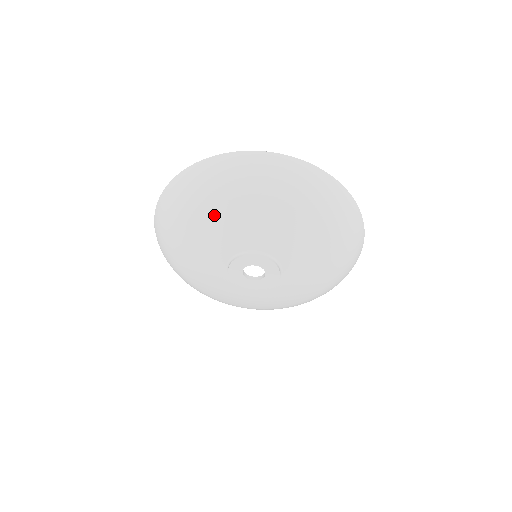
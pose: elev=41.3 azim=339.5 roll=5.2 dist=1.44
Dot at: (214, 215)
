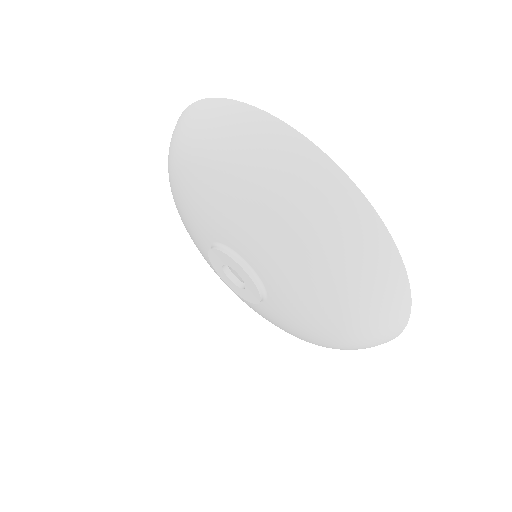
Dot at: (219, 187)
